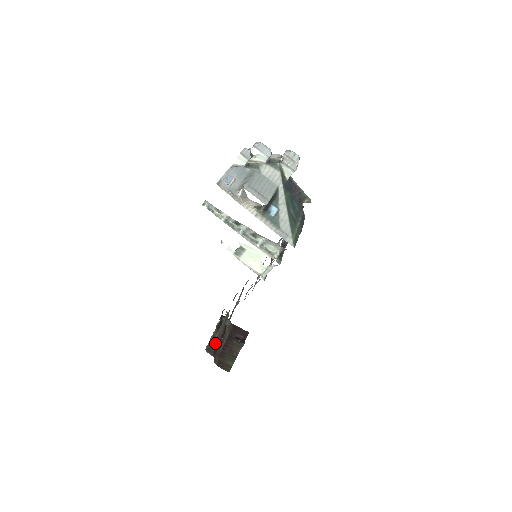
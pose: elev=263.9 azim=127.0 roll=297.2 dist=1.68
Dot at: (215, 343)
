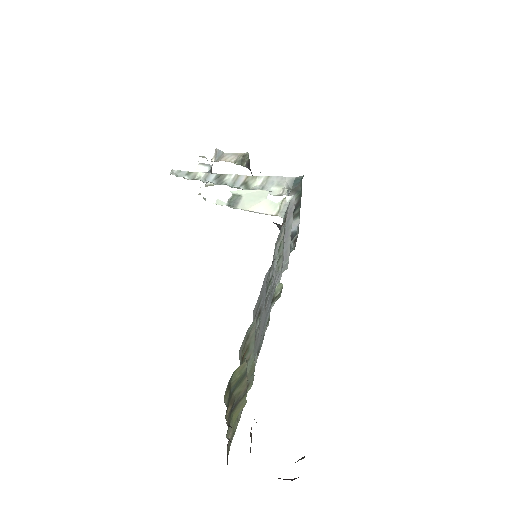
Dot at: occluded
